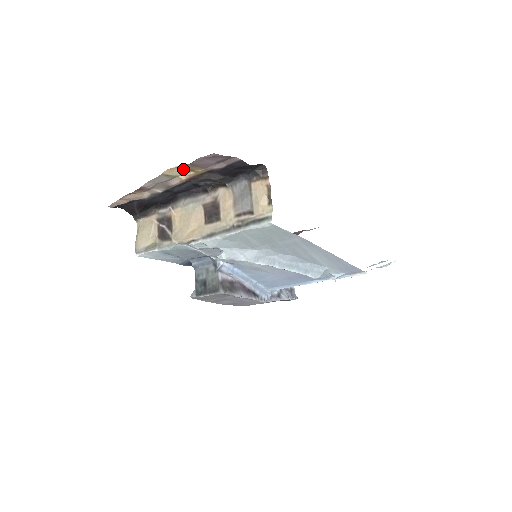
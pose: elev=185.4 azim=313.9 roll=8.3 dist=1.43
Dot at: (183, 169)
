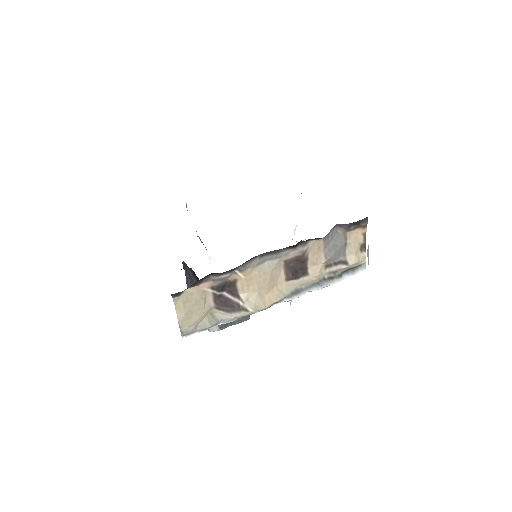
Dot at: occluded
